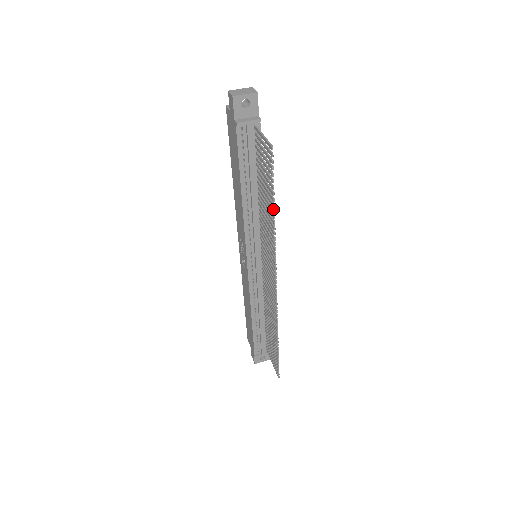
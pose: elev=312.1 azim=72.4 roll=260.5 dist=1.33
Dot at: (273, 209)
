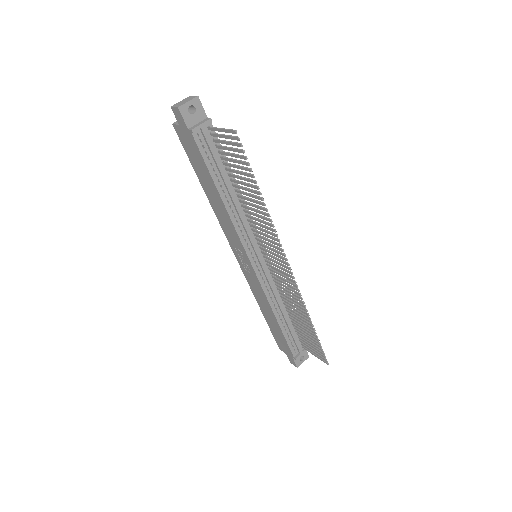
Dot at: (258, 192)
